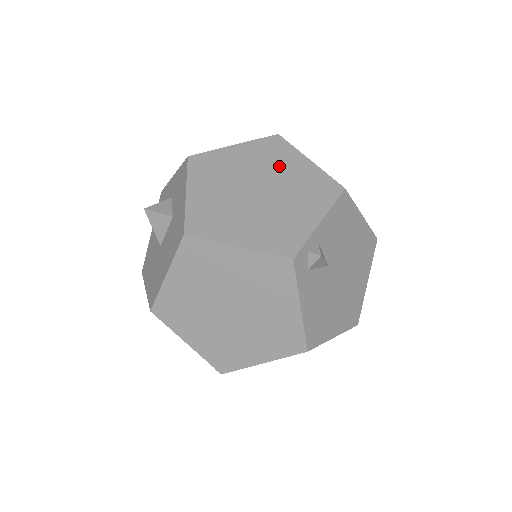
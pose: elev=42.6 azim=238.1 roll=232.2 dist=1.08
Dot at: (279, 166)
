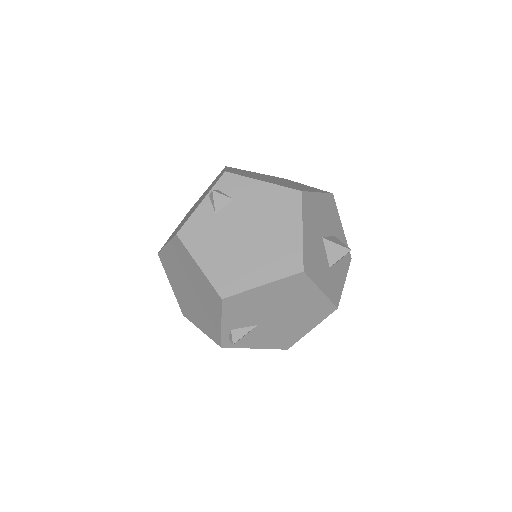
Dot at: (189, 270)
